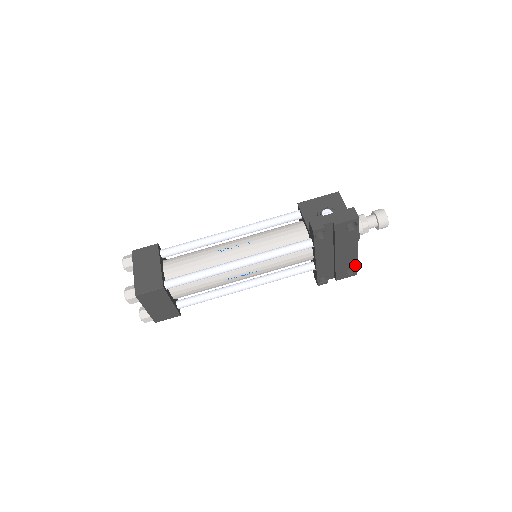
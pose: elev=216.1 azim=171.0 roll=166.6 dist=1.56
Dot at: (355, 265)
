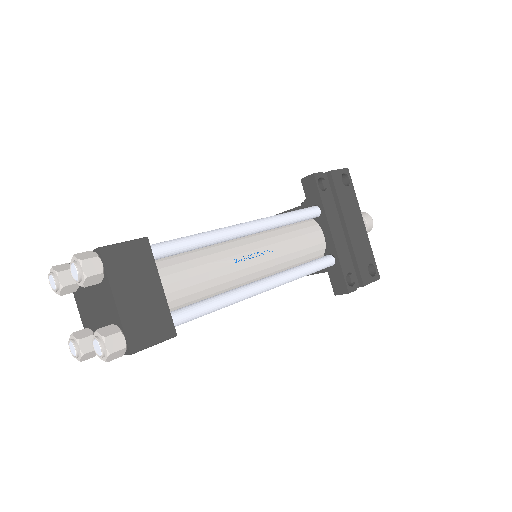
Dot at: (372, 257)
